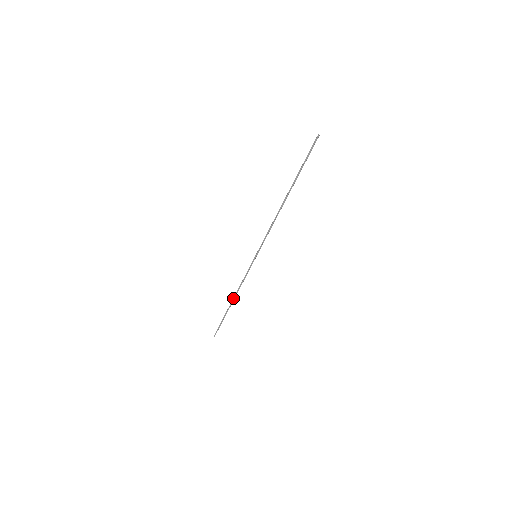
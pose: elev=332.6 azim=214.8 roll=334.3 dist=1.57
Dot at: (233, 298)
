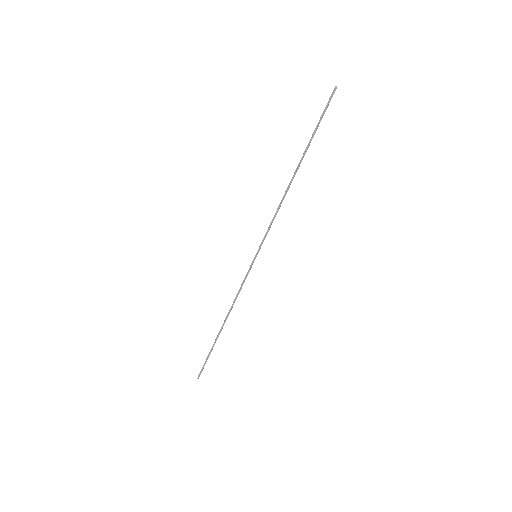
Dot at: (225, 319)
